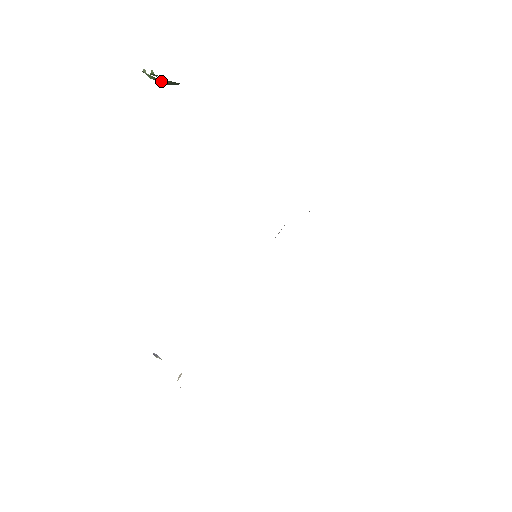
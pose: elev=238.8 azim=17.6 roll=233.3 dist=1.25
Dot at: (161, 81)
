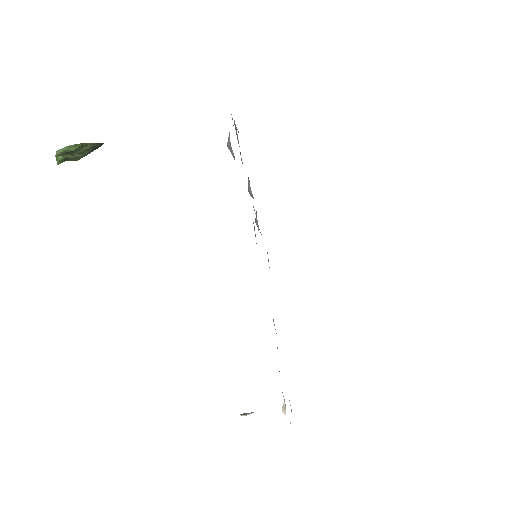
Dot at: (81, 151)
